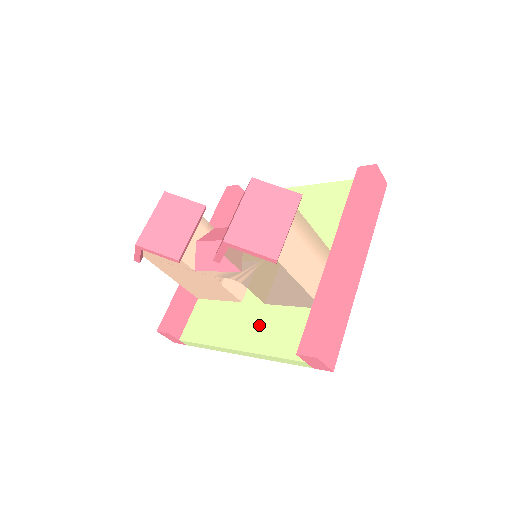
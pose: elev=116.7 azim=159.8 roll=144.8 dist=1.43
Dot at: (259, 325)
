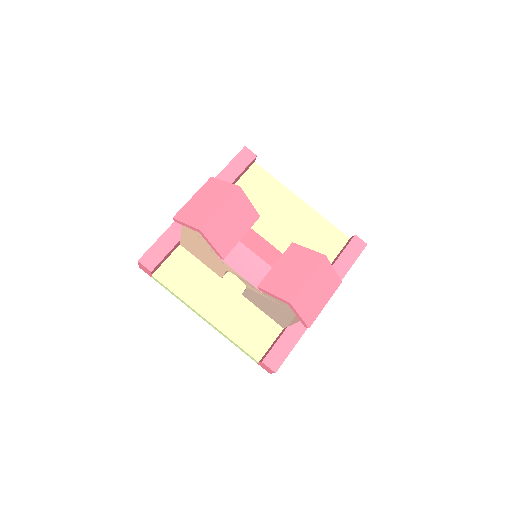
Dot at: (232, 310)
